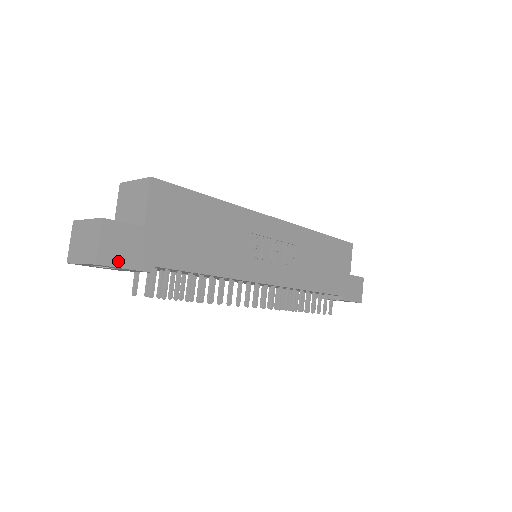
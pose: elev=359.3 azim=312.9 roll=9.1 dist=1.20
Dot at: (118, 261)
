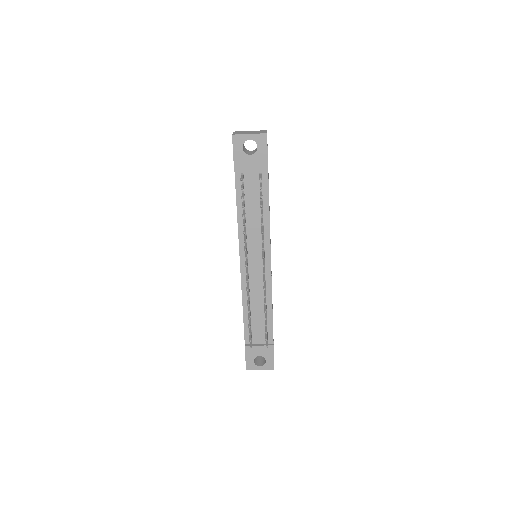
Dot at: (267, 146)
